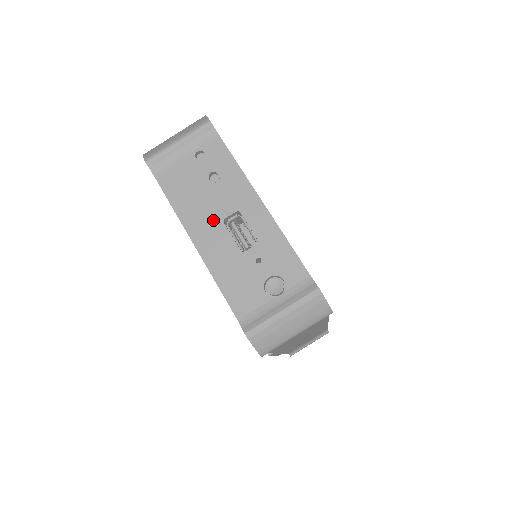
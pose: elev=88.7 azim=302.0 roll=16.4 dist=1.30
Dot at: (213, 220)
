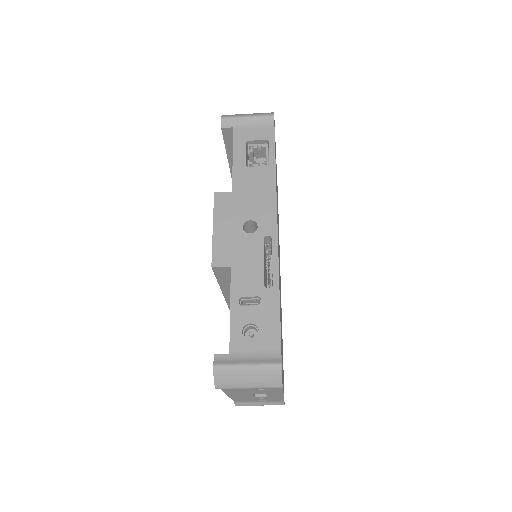
Dot at: (246, 394)
